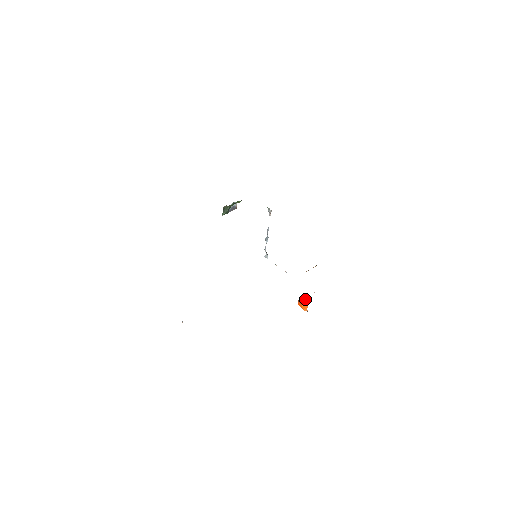
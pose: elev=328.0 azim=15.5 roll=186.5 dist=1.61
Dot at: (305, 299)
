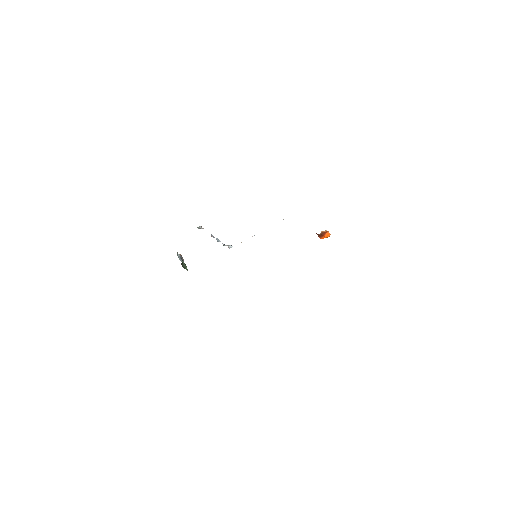
Dot at: (323, 232)
